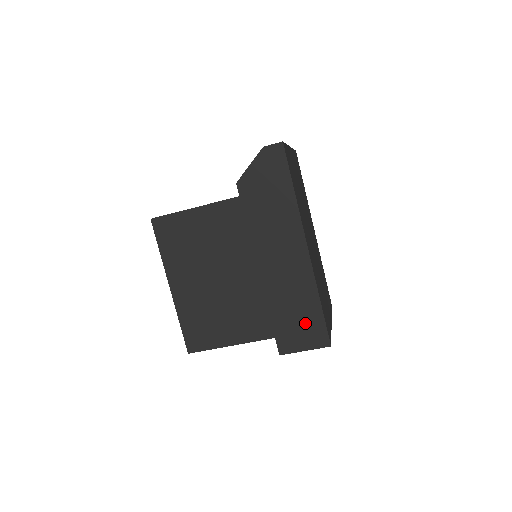
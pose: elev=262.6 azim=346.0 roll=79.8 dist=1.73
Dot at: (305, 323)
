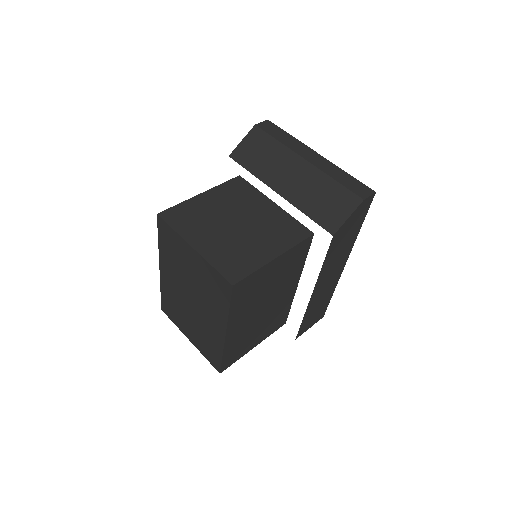
Dot at: (319, 312)
